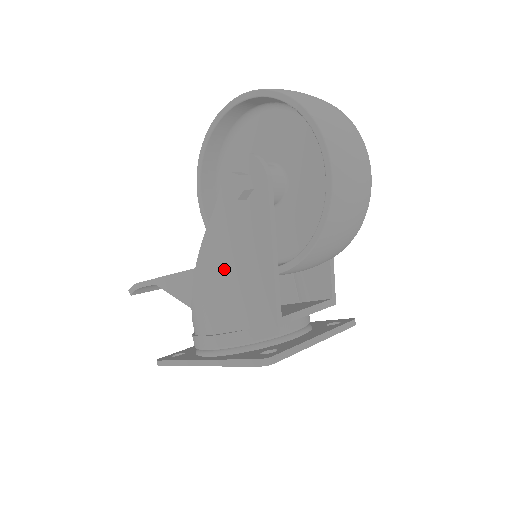
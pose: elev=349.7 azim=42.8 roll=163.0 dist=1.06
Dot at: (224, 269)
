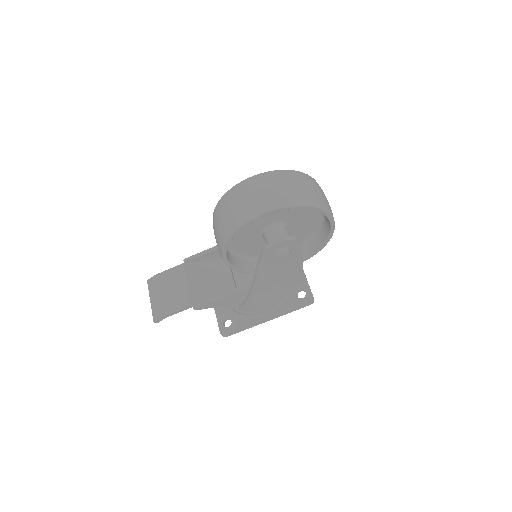
Dot at: (268, 284)
